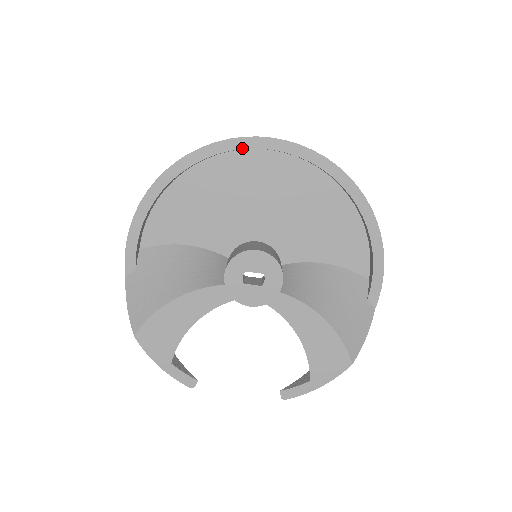
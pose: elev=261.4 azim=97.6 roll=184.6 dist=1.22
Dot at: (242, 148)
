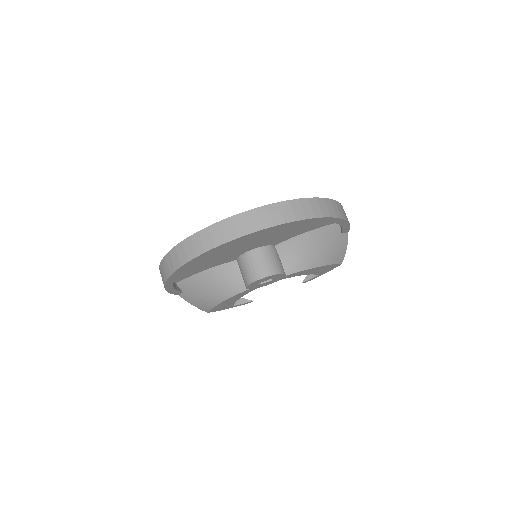
Dot at: occluded
